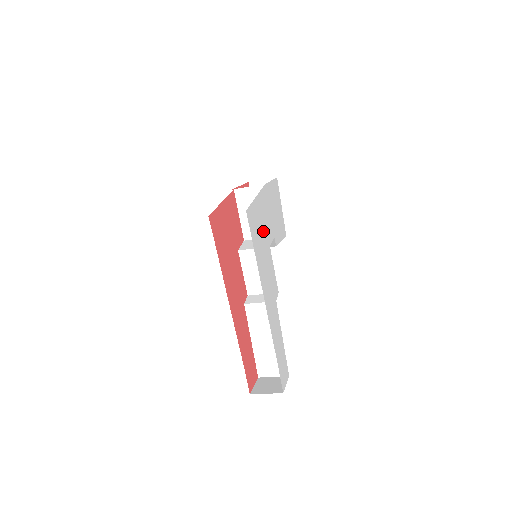
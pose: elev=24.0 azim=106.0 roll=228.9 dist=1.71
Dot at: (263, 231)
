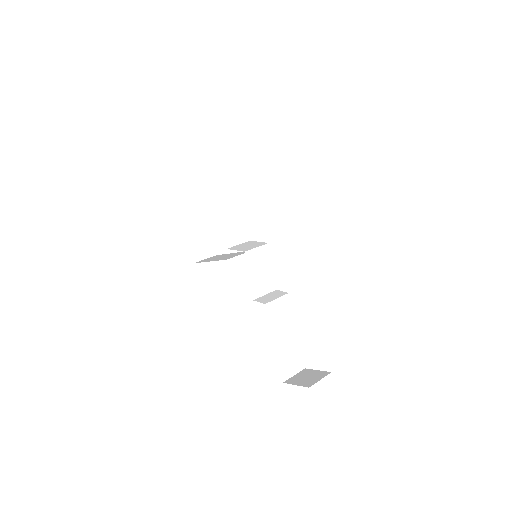
Dot at: occluded
